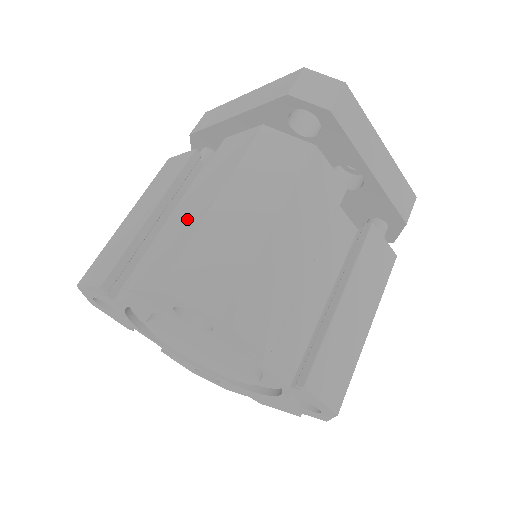
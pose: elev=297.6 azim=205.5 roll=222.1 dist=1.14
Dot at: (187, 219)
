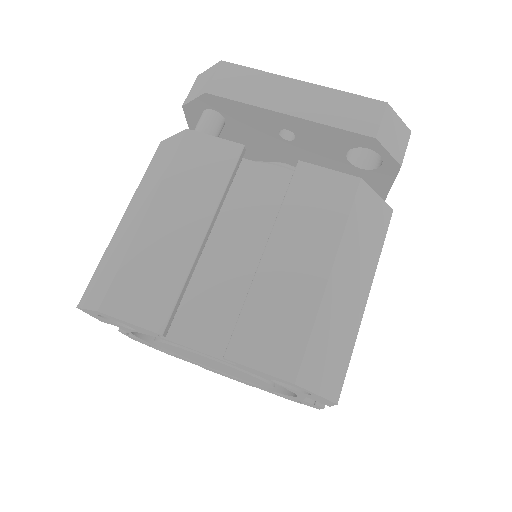
Dot at: (293, 284)
